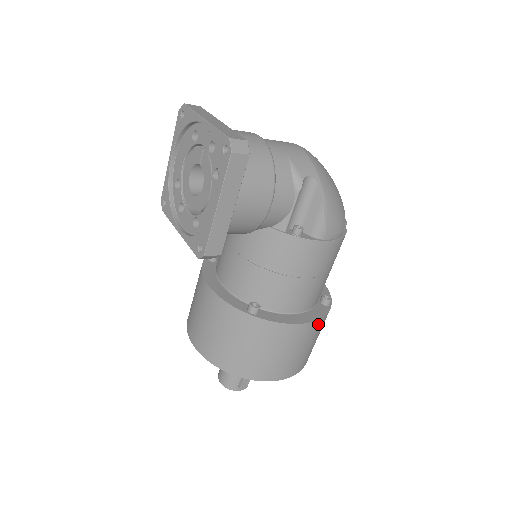
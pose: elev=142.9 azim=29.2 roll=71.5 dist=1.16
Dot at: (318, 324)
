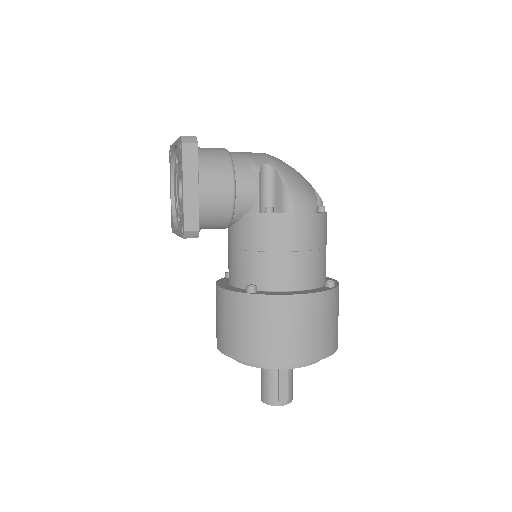
Dot at: (319, 299)
